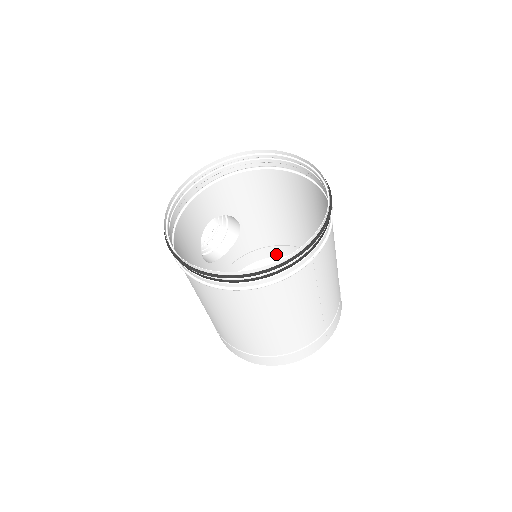
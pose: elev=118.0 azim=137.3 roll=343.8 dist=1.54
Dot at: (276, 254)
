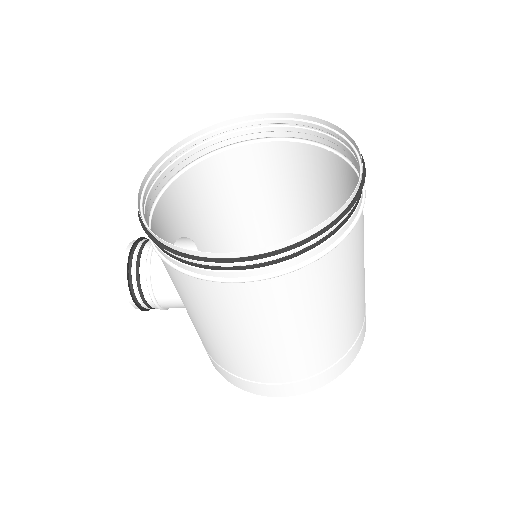
Dot at: occluded
